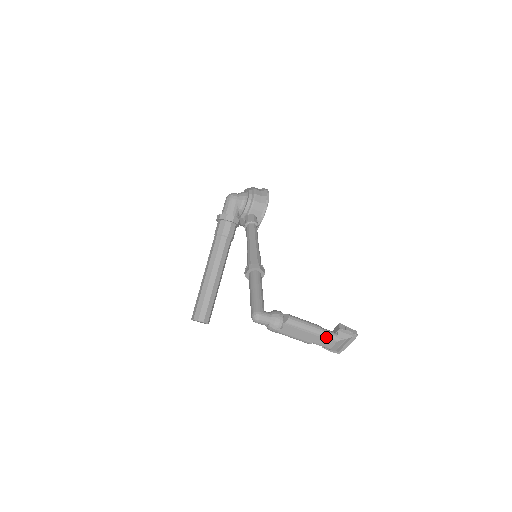
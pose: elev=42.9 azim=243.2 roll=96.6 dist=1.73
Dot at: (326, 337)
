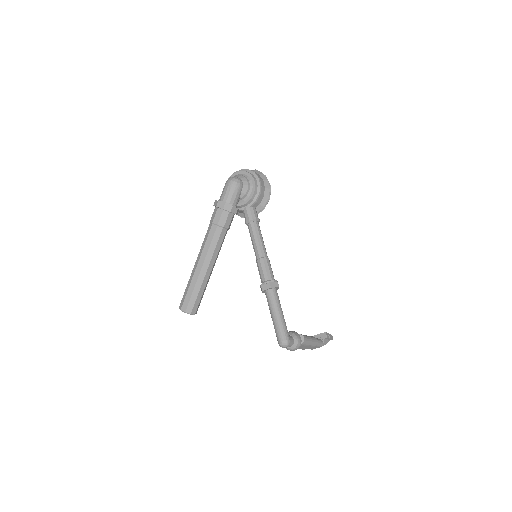
Dot at: (317, 346)
